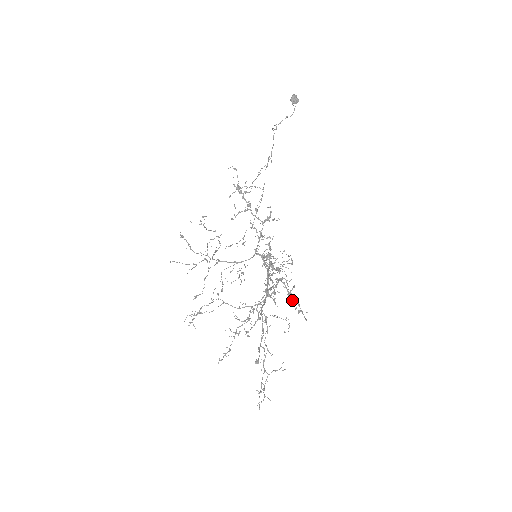
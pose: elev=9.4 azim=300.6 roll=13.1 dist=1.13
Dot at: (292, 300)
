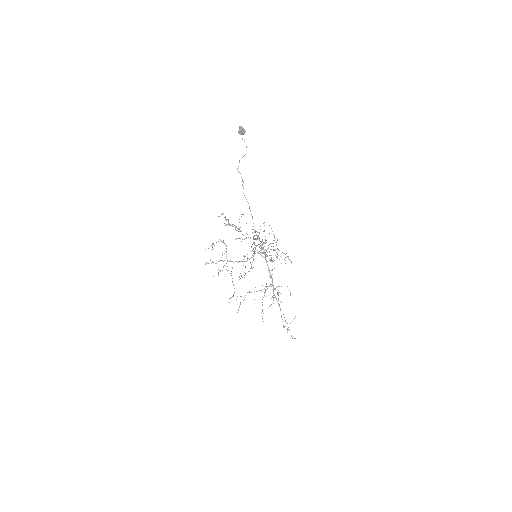
Dot at: occluded
